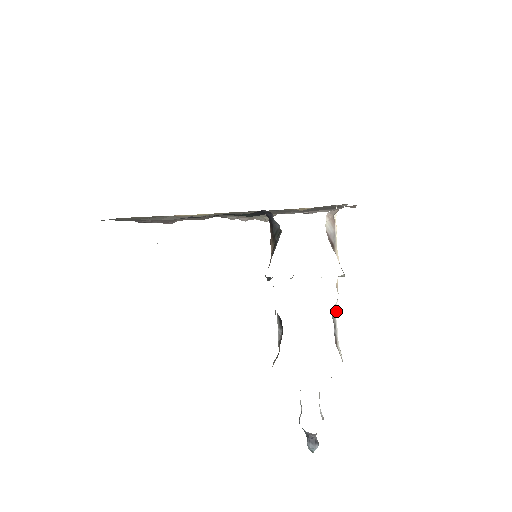
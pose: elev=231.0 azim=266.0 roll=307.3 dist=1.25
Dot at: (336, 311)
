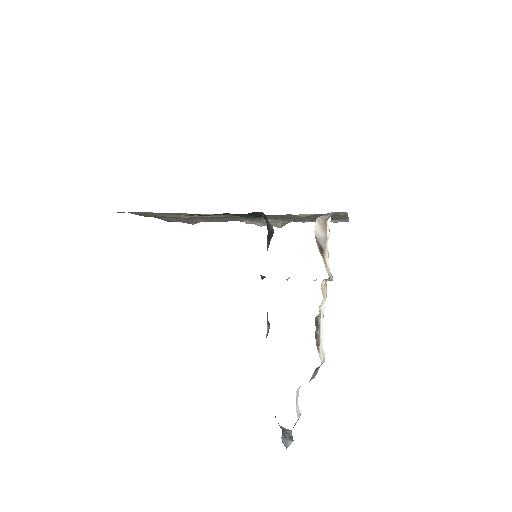
Dot at: (323, 314)
